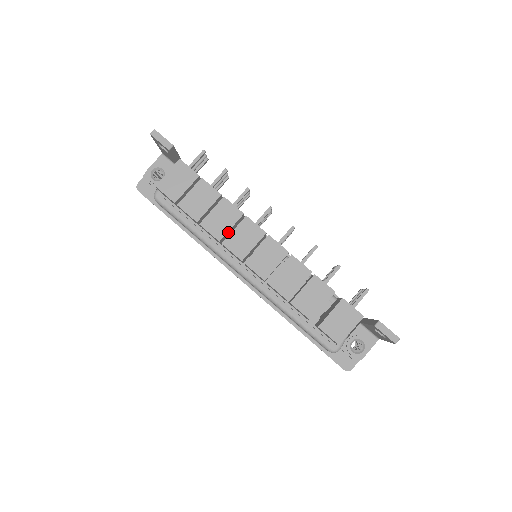
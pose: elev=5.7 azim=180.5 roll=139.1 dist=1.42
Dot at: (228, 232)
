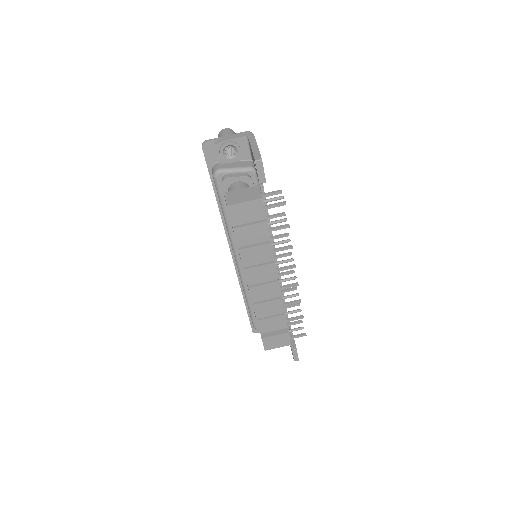
Dot at: (254, 262)
